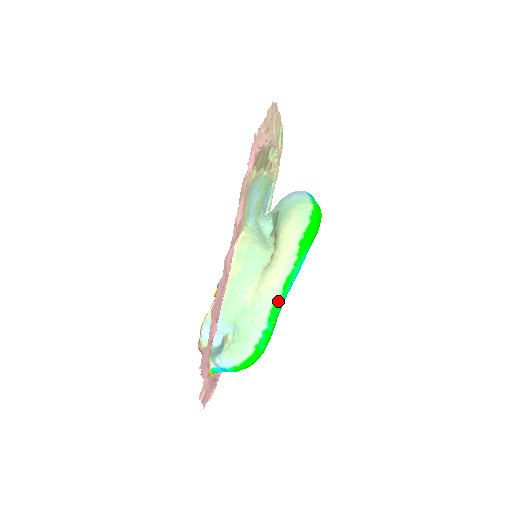
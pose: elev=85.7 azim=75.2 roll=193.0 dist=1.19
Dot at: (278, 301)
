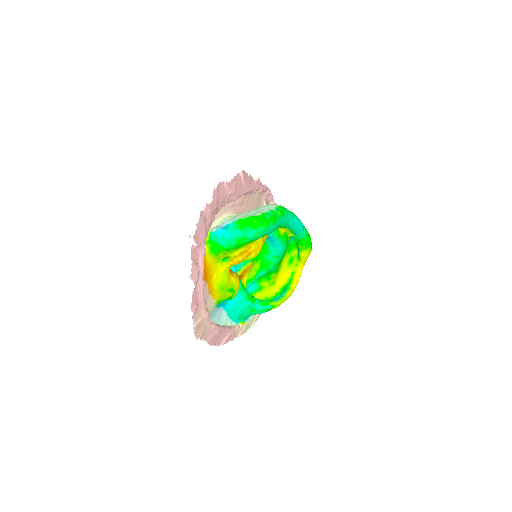
Dot at: (284, 209)
